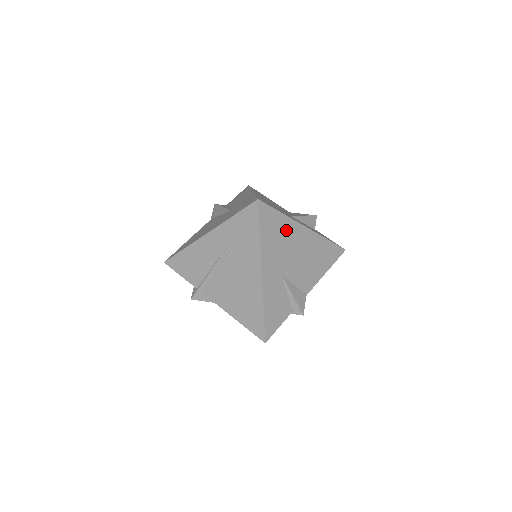
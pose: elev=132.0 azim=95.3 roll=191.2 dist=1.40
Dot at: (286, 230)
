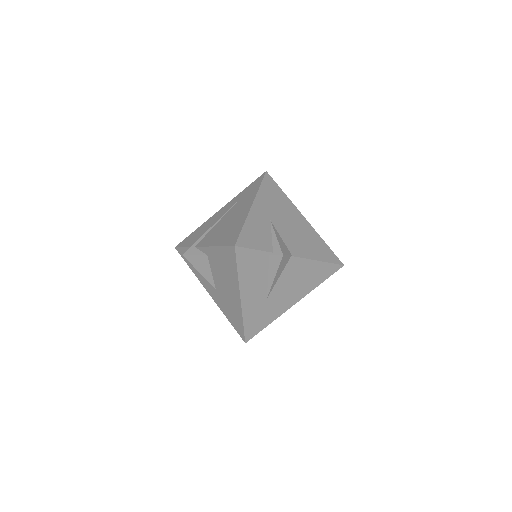
Dot at: (284, 203)
